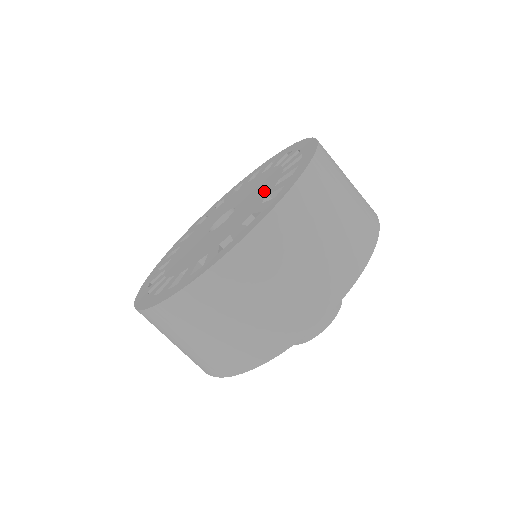
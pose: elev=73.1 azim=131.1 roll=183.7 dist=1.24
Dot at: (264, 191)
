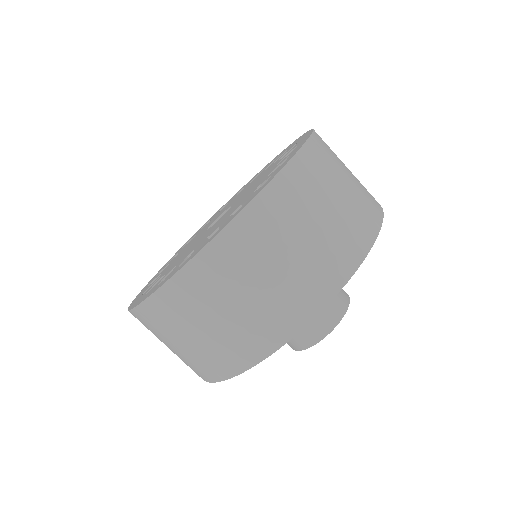
Dot at: (230, 213)
